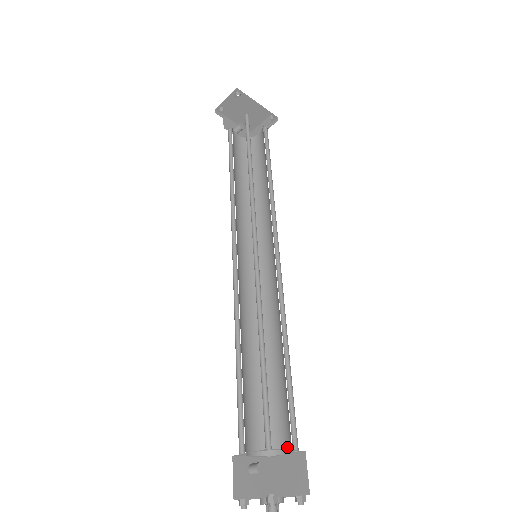
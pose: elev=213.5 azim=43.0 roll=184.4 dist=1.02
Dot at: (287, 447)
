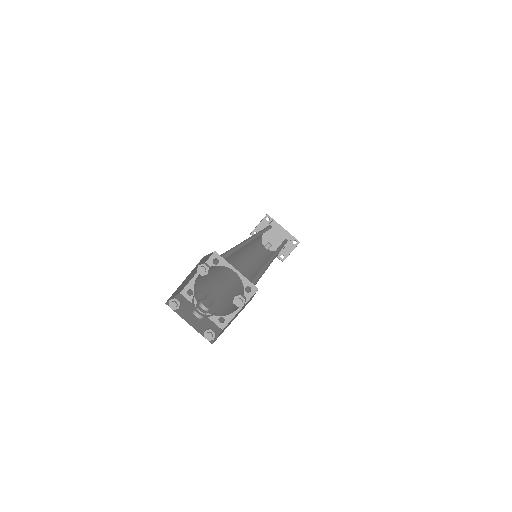
Dot at: occluded
